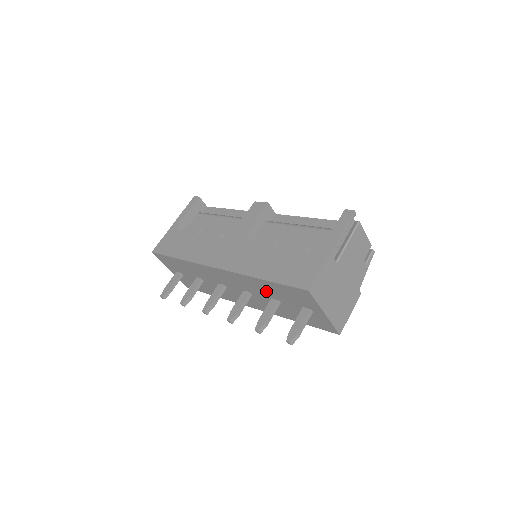
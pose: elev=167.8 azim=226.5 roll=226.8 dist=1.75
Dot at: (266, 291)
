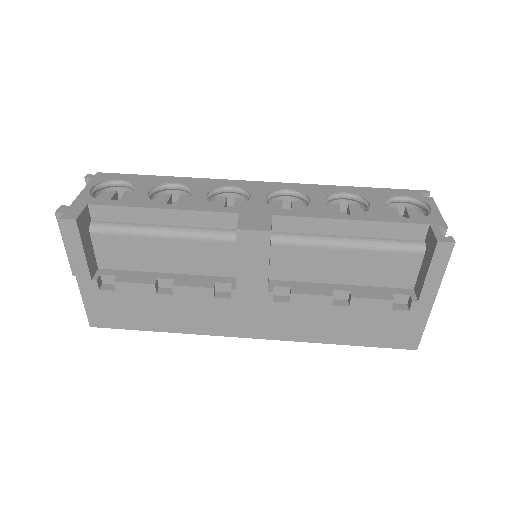
Dot at: occluded
